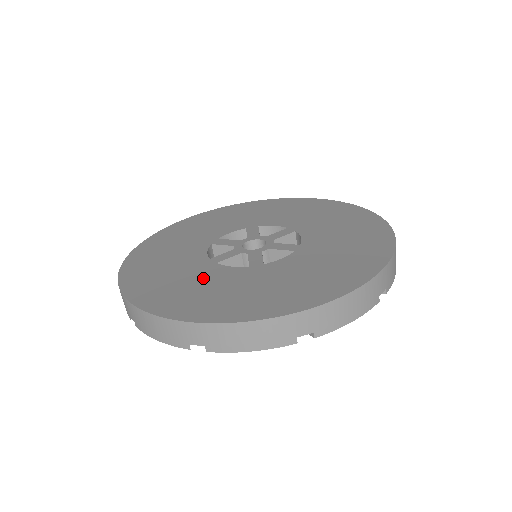
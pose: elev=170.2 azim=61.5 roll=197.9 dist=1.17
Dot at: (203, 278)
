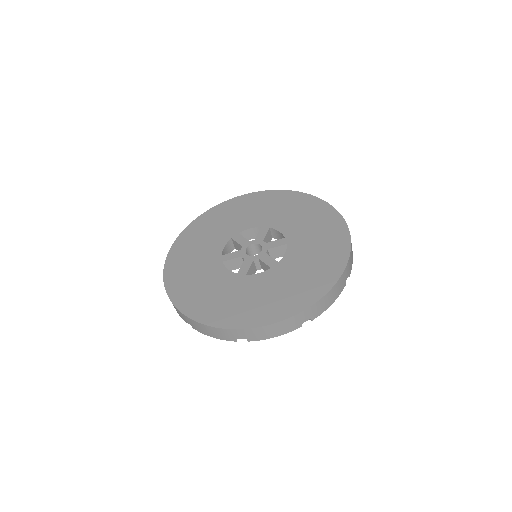
Dot at: (208, 275)
